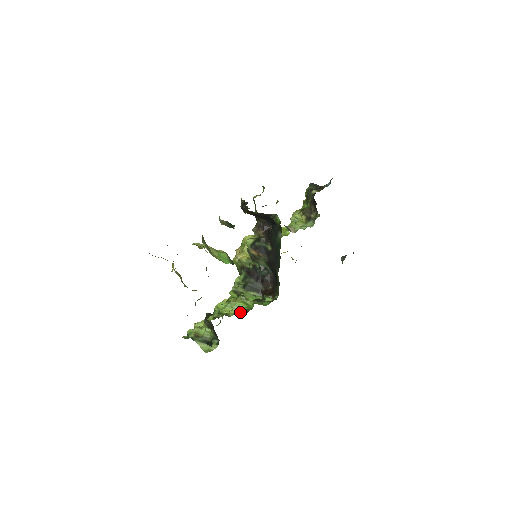
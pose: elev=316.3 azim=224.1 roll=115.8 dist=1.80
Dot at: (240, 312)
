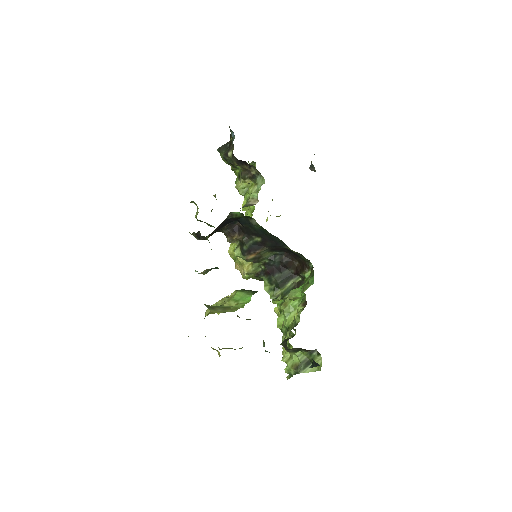
Dot at: (301, 310)
